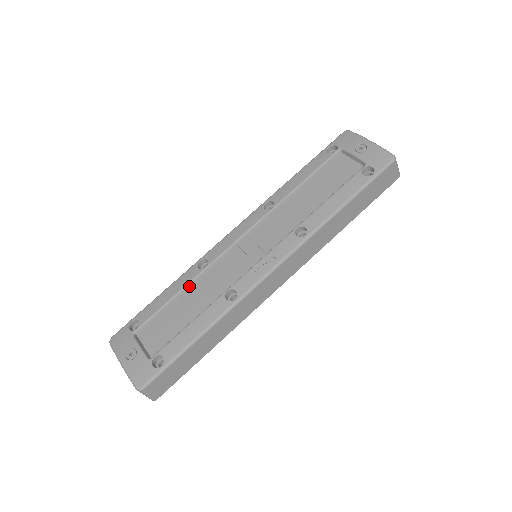
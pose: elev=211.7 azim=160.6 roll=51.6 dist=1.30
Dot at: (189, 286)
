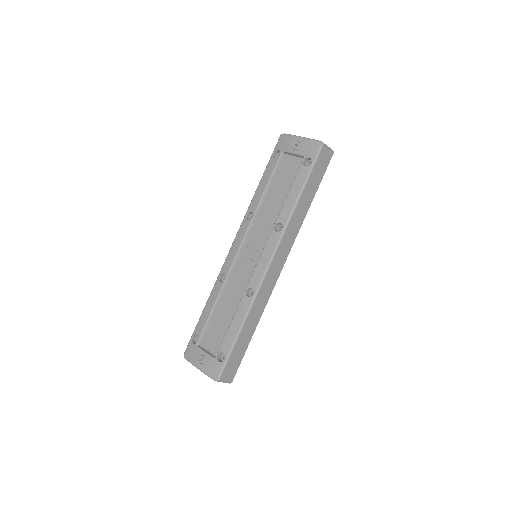
Dot at: (219, 297)
